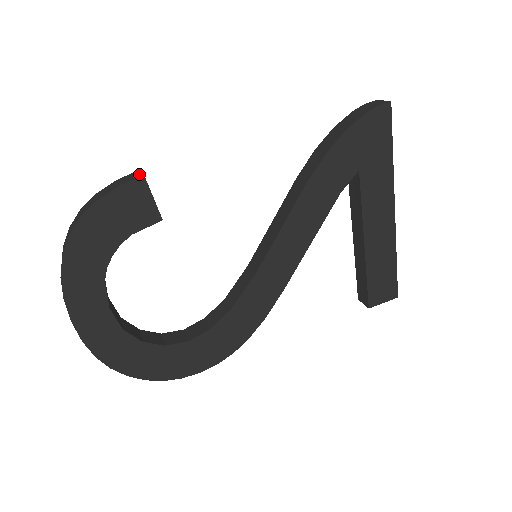
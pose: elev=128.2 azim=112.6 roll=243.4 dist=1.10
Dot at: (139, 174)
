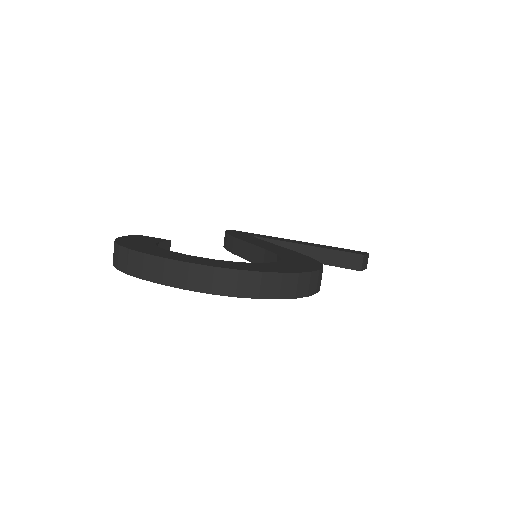
Dot at: occluded
